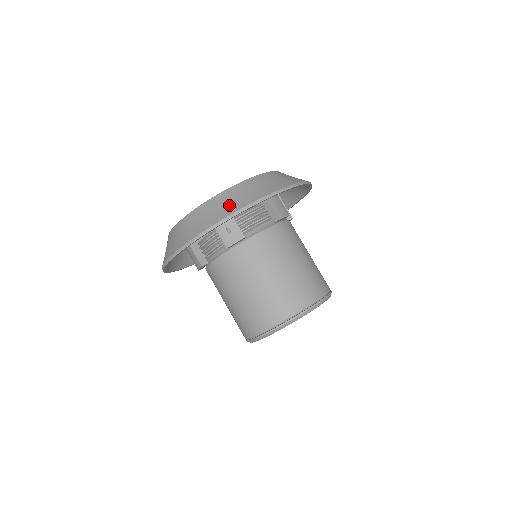
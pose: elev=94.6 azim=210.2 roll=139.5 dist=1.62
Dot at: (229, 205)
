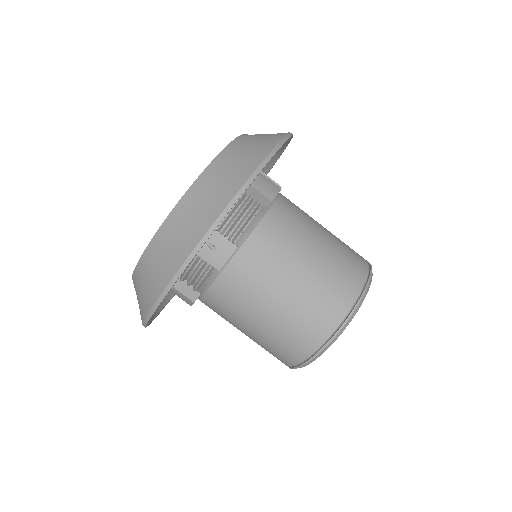
Dot at: (199, 216)
